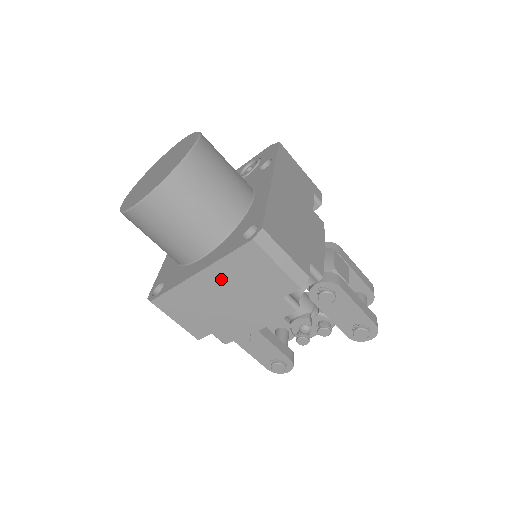
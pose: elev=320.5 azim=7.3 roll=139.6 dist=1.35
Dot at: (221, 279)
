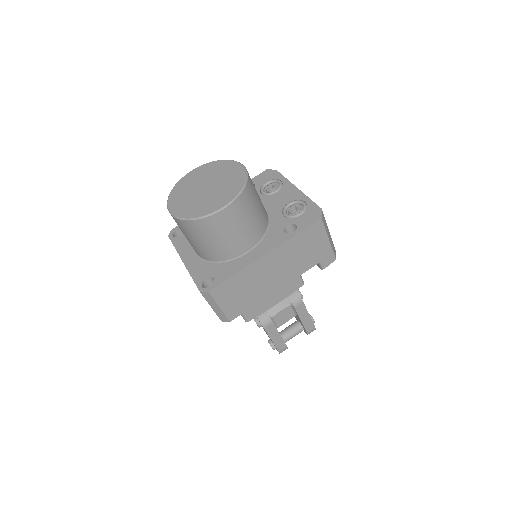
Dot at: occluded
